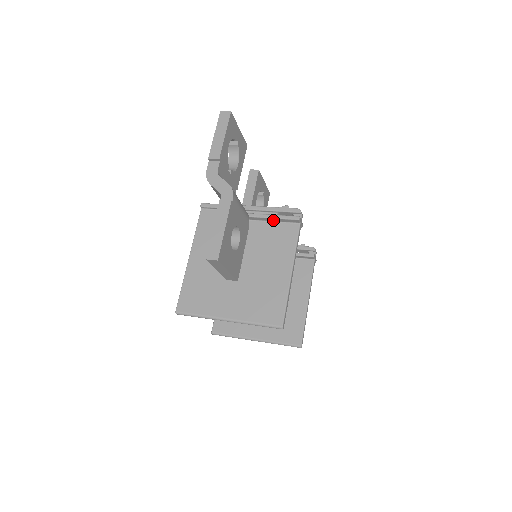
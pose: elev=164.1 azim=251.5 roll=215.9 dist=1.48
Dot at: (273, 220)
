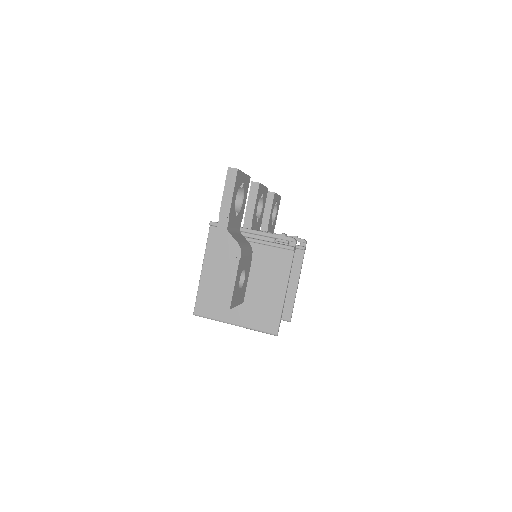
Dot at: (272, 246)
